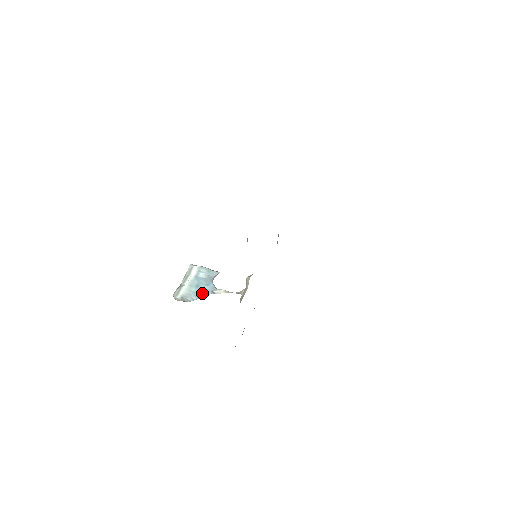
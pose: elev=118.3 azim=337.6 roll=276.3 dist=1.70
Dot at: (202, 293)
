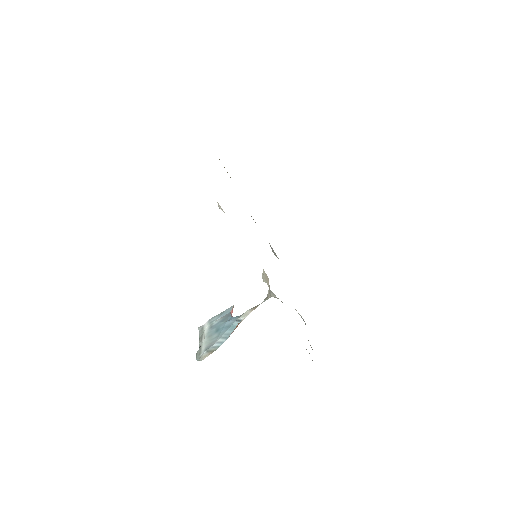
Dot at: (226, 330)
